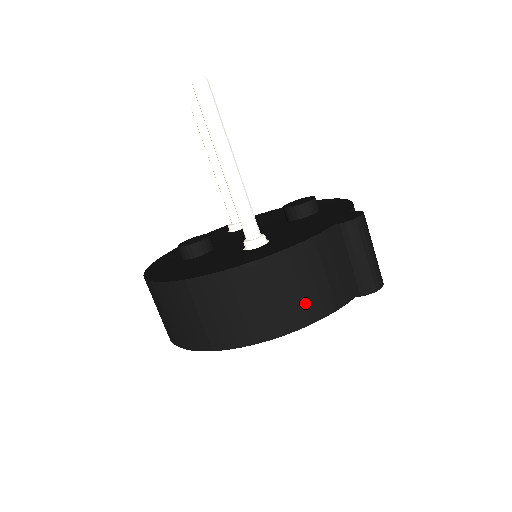
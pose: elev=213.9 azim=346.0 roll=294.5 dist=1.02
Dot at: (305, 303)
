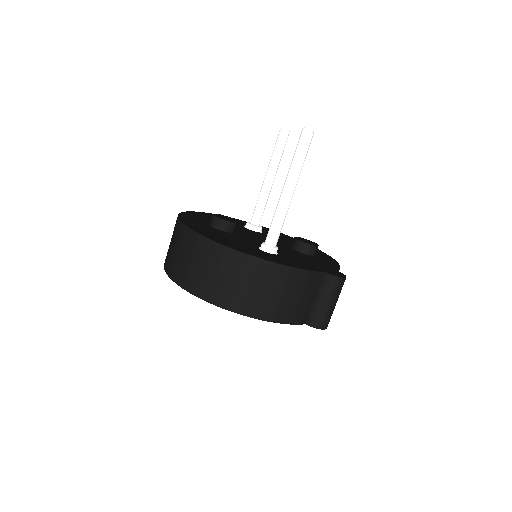
Dot at: (278, 307)
